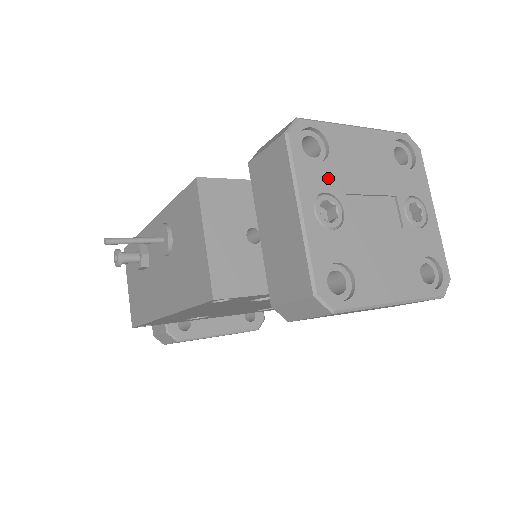
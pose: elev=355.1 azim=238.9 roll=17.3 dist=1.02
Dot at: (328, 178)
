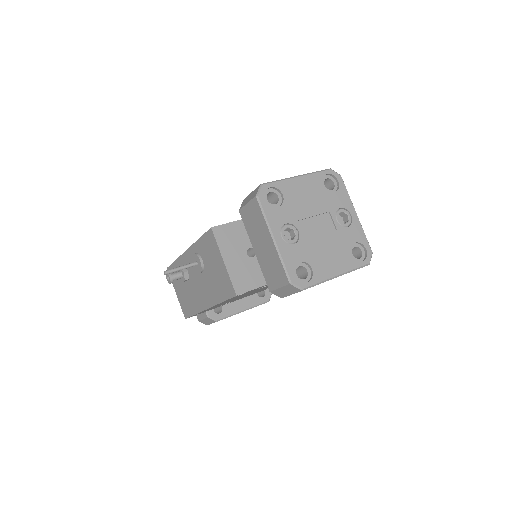
Dot at: (286, 215)
